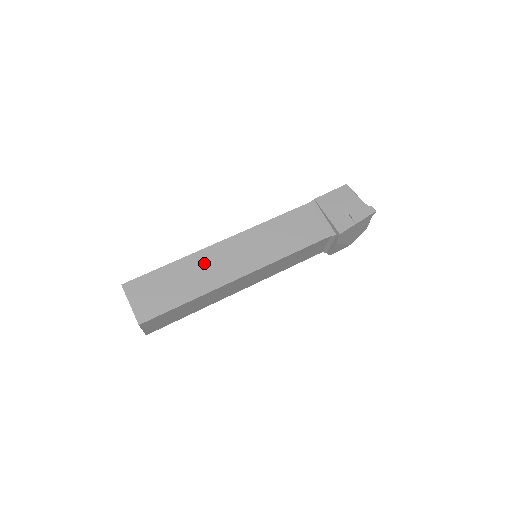
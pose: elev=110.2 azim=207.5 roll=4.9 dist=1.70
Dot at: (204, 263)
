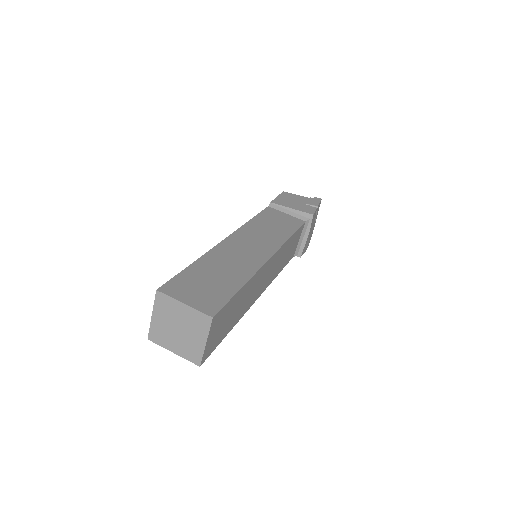
Dot at: (227, 255)
